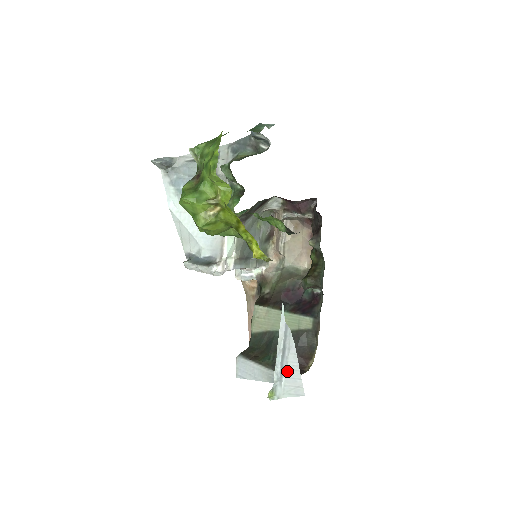
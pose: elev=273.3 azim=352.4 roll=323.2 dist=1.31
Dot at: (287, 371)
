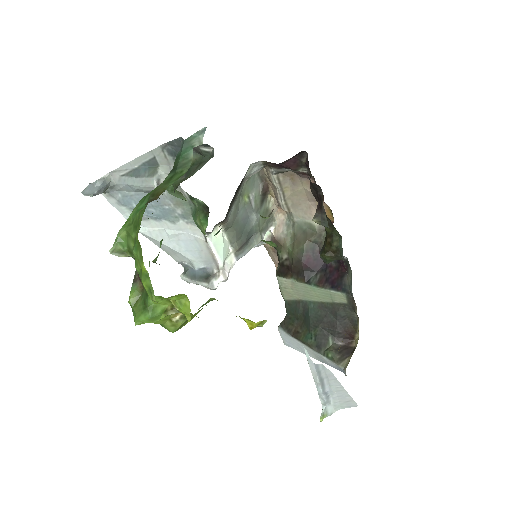
Dot at: (332, 393)
